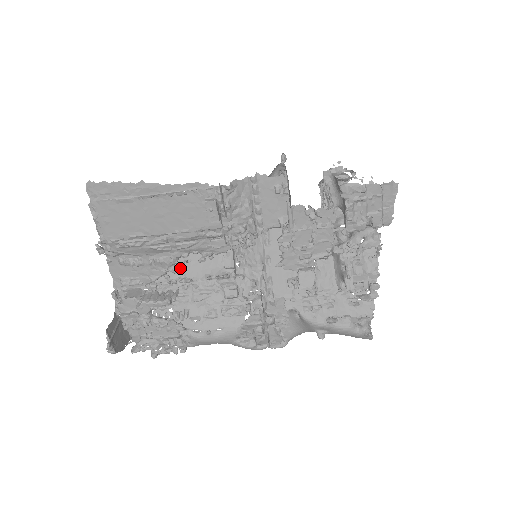
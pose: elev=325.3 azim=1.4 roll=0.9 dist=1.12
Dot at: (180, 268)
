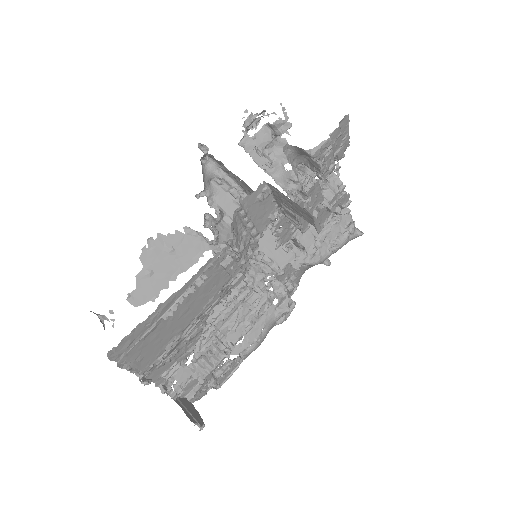
Dot at: occluded
